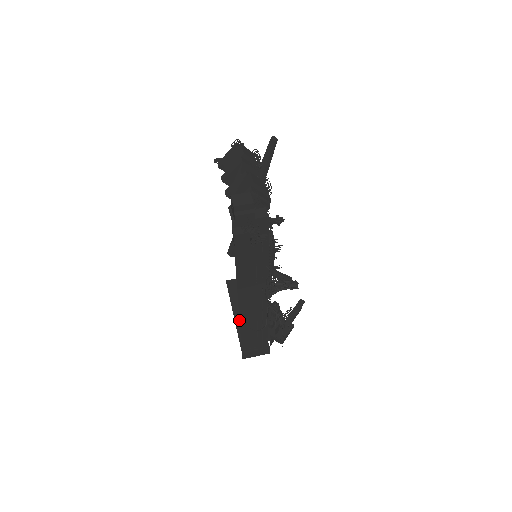
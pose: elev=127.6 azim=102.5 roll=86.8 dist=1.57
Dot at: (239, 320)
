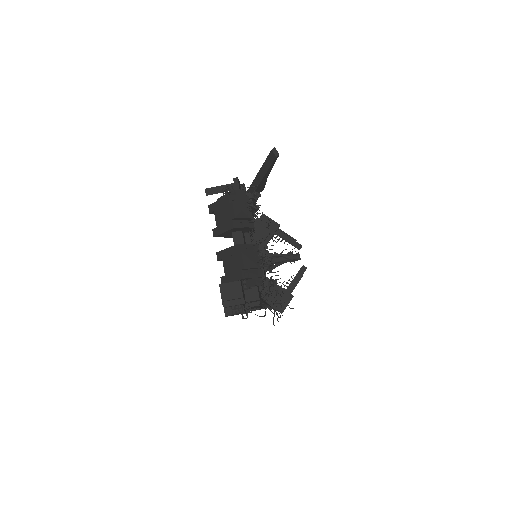
Dot at: occluded
